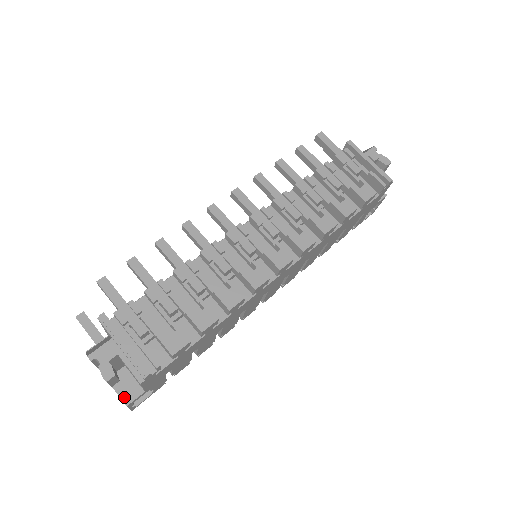
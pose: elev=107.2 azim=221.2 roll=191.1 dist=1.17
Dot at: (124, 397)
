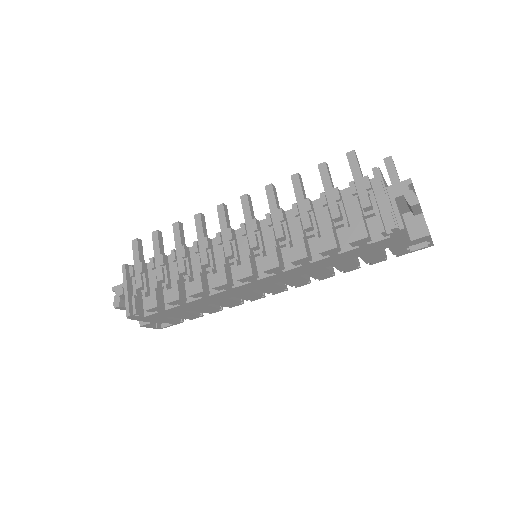
Dot at: occluded
